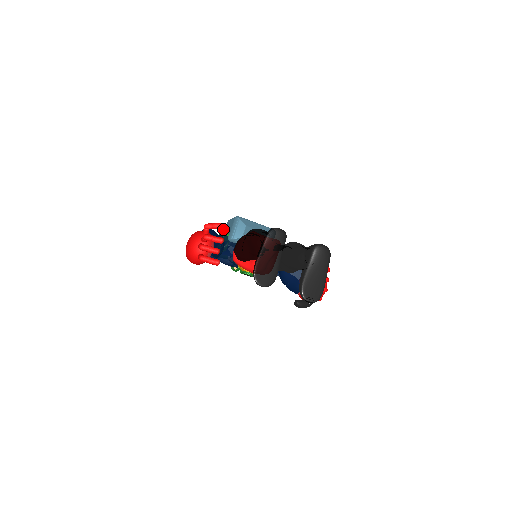
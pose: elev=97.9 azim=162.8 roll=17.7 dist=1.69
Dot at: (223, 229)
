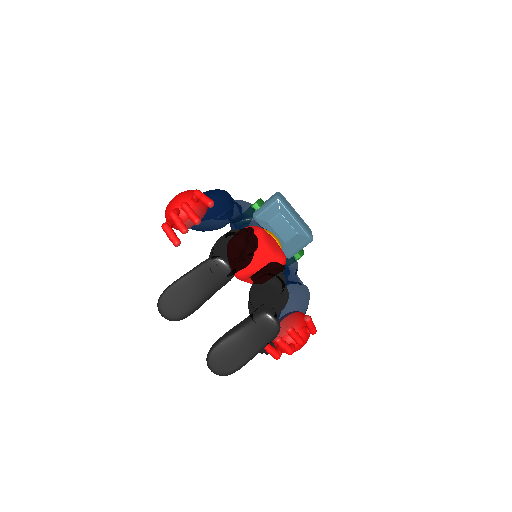
Dot at: occluded
